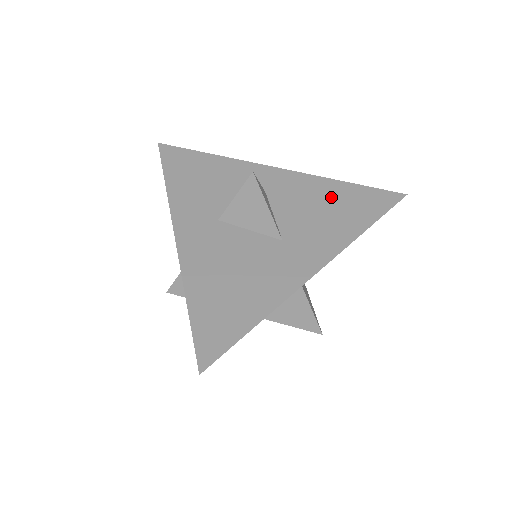
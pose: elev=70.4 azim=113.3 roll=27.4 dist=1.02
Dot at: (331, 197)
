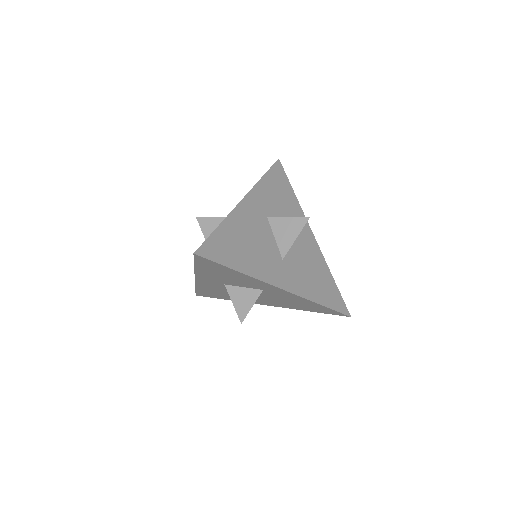
Dot at: (321, 274)
